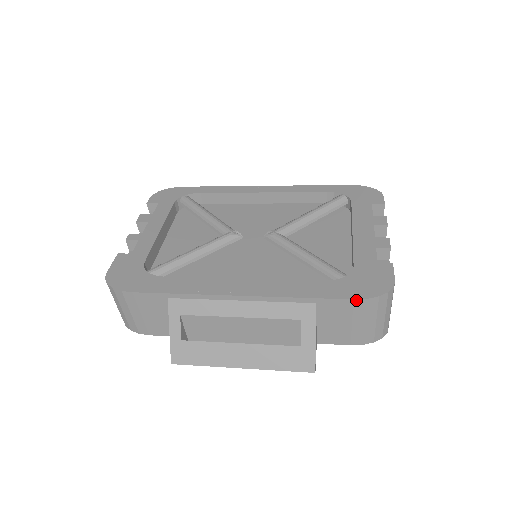
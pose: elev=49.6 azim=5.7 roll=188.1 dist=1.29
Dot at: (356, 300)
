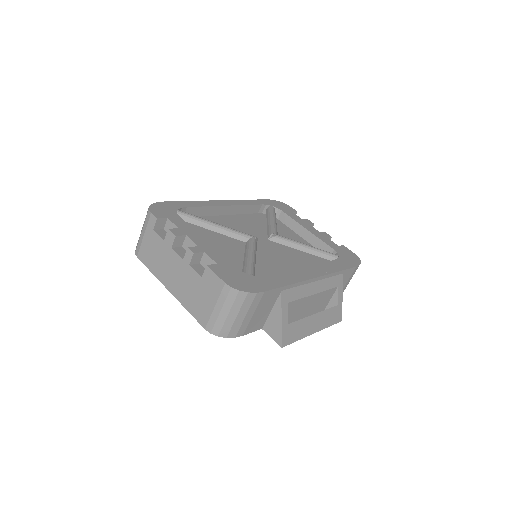
Dot at: (356, 267)
